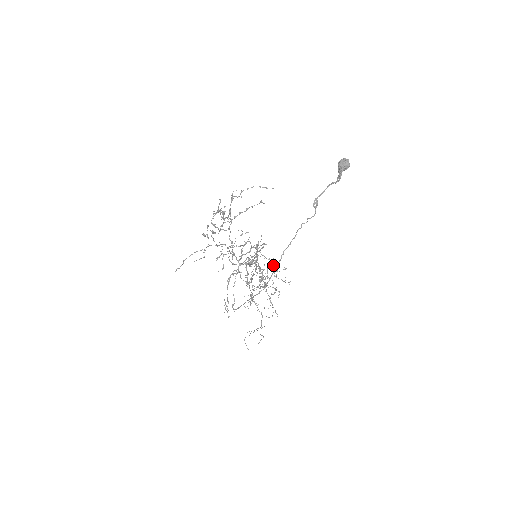
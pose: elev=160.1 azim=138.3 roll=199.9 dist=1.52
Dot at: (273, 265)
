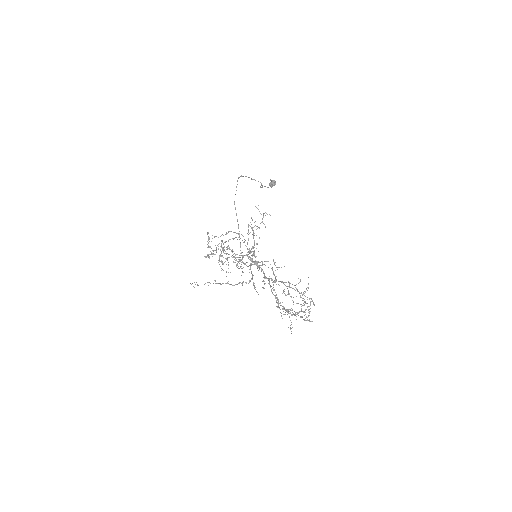
Dot at: occluded
